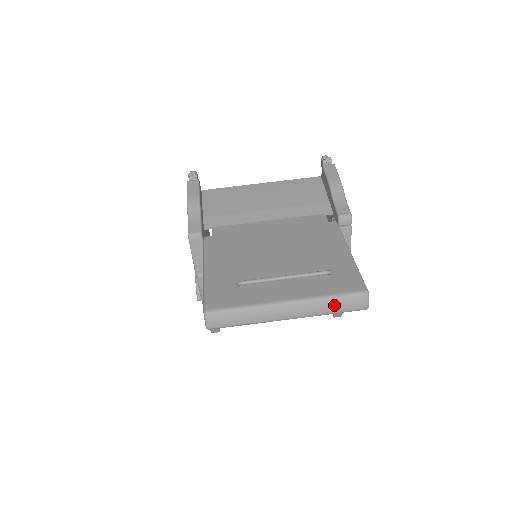
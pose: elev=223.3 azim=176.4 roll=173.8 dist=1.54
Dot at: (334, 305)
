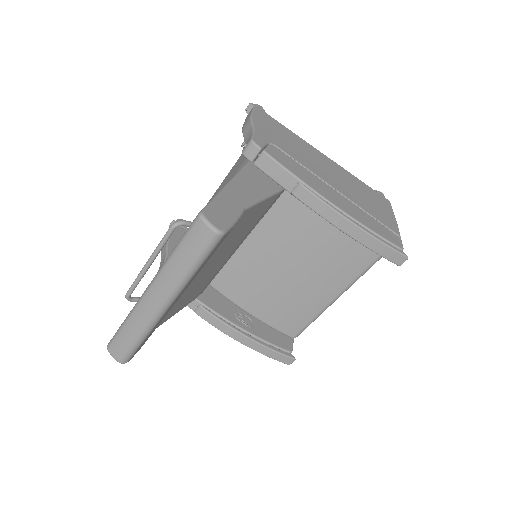
Dot at: (182, 258)
